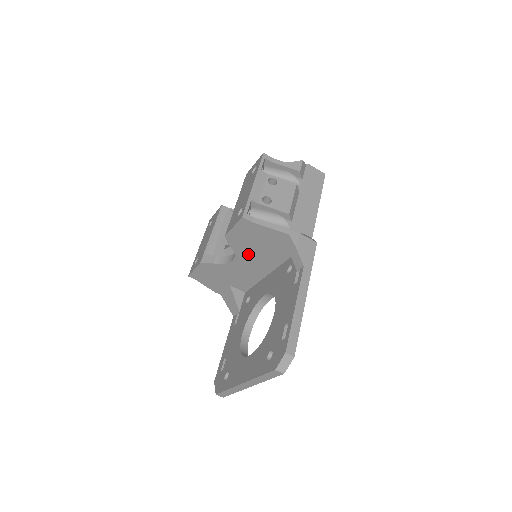
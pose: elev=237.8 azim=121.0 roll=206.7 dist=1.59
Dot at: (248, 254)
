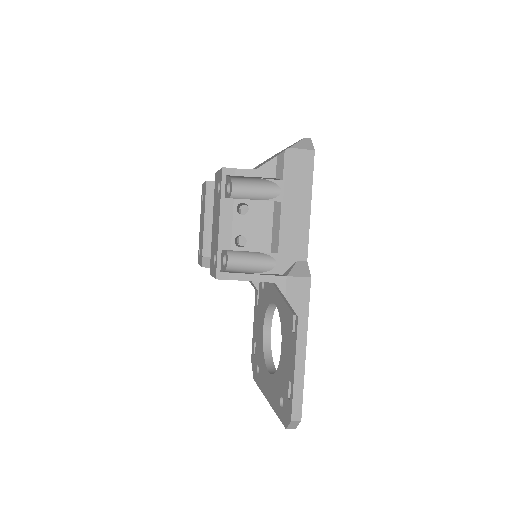
Dot at: occluded
